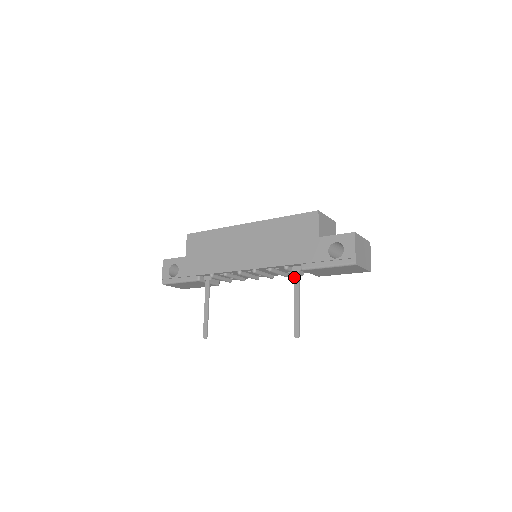
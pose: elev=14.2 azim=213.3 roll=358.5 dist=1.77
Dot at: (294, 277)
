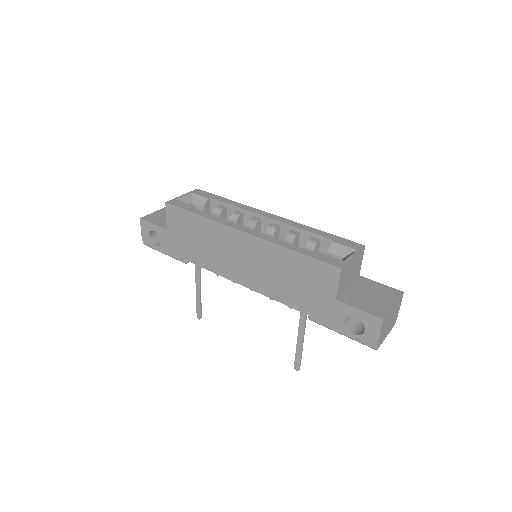
Dot at: (300, 316)
